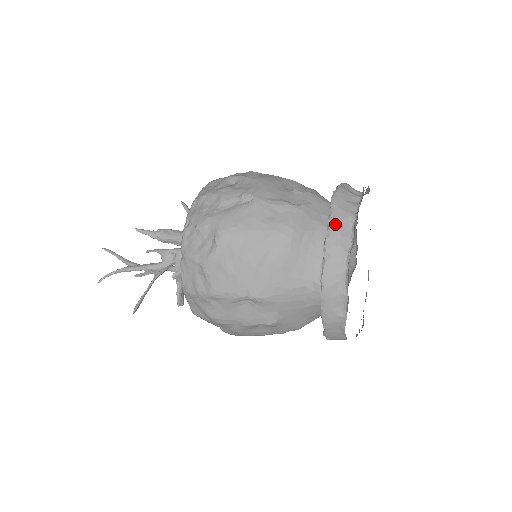
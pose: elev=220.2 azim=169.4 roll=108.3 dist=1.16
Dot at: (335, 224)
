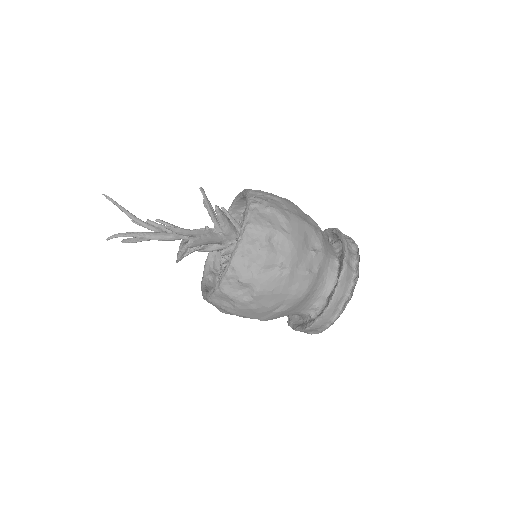
Dot at: (335, 302)
